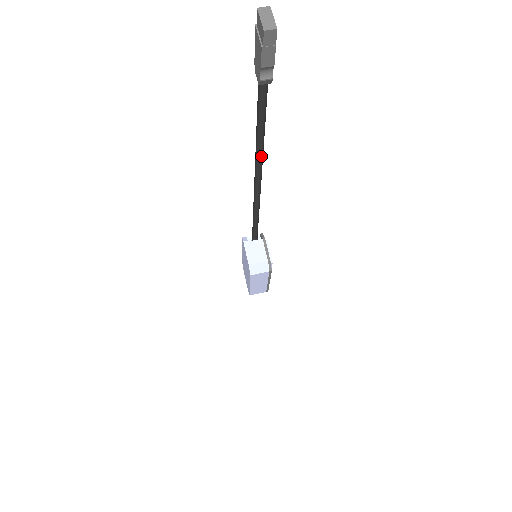
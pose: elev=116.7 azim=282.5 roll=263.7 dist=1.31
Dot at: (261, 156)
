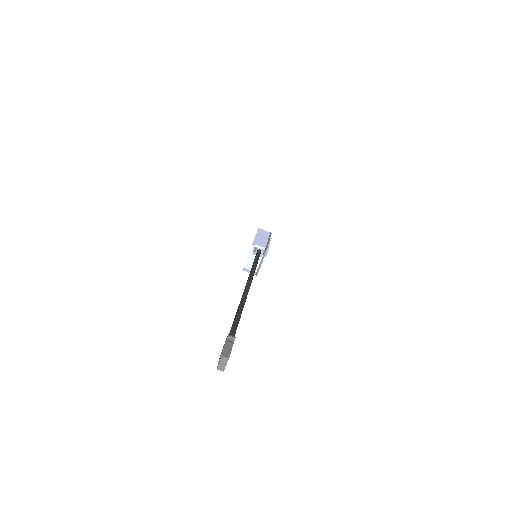
Dot at: occluded
